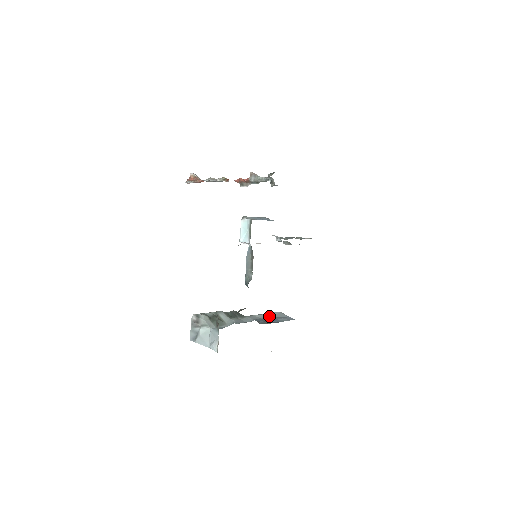
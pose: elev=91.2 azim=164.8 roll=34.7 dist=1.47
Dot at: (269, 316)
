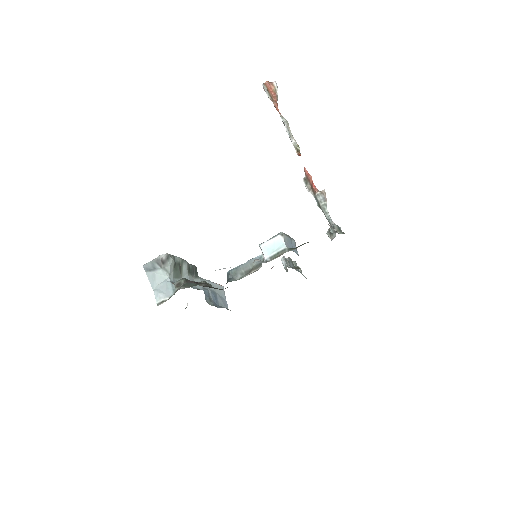
Dot at: occluded
